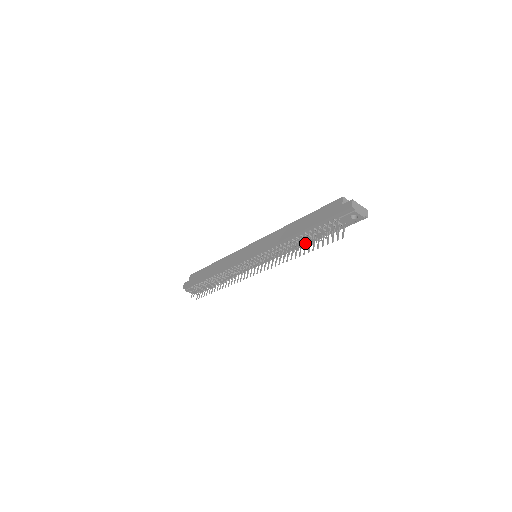
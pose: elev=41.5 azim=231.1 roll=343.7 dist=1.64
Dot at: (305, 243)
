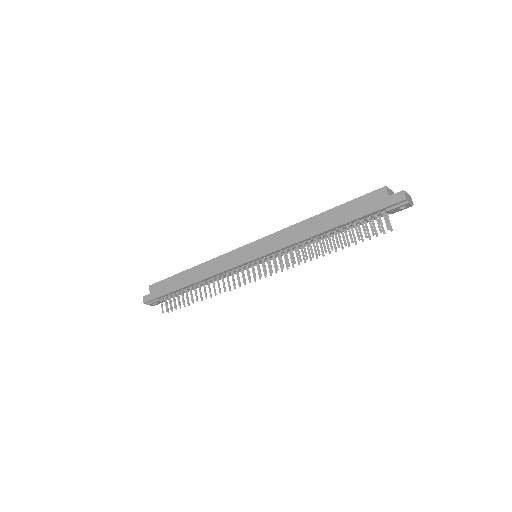
Dot at: (332, 238)
